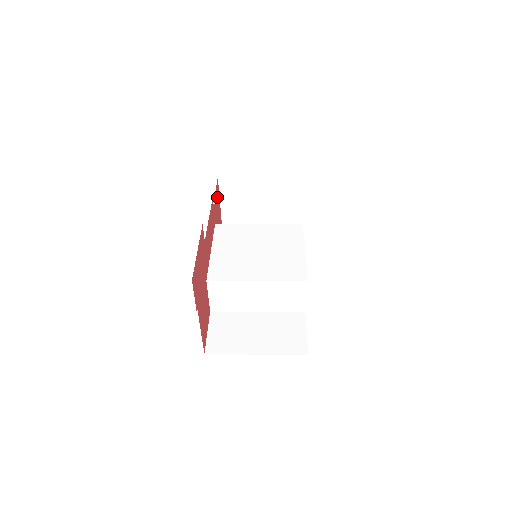
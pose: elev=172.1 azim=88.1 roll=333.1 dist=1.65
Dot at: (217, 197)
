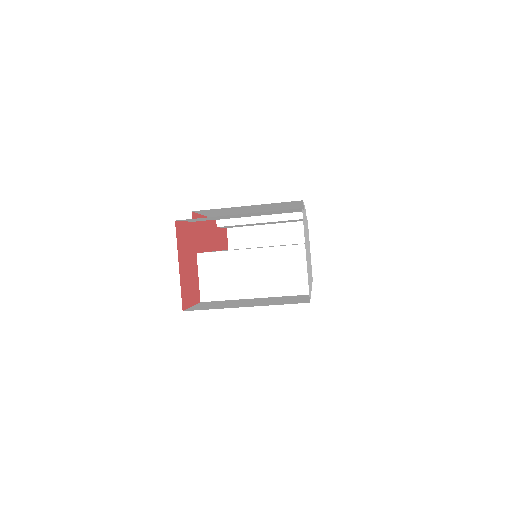
Dot at: (224, 241)
